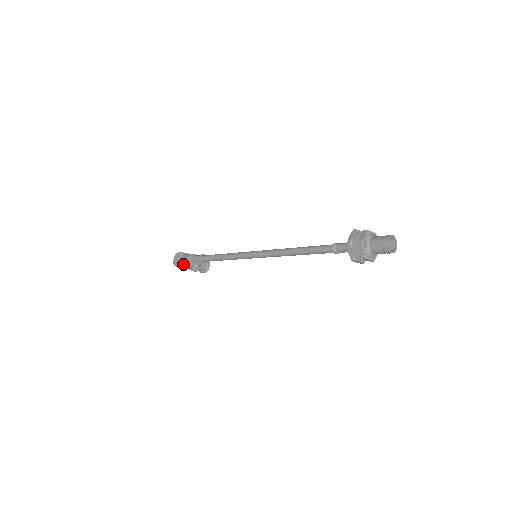
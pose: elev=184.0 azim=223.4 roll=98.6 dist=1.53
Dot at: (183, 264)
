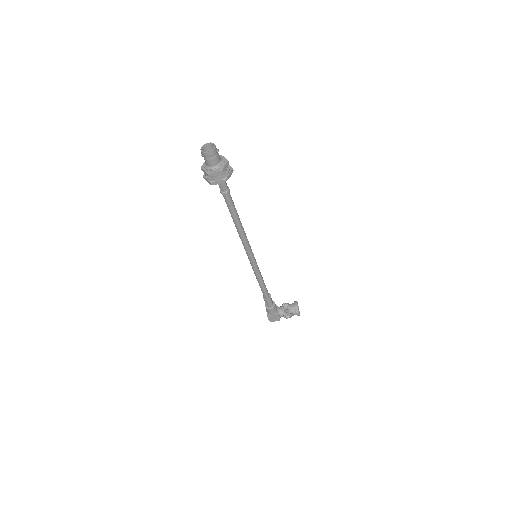
Dot at: (270, 315)
